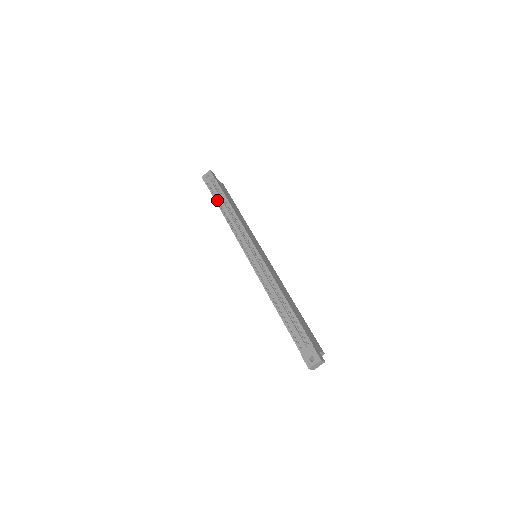
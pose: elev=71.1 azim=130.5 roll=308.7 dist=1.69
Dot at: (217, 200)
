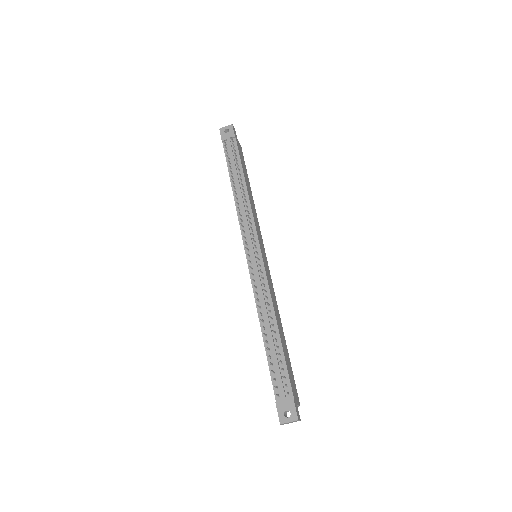
Dot at: (230, 167)
